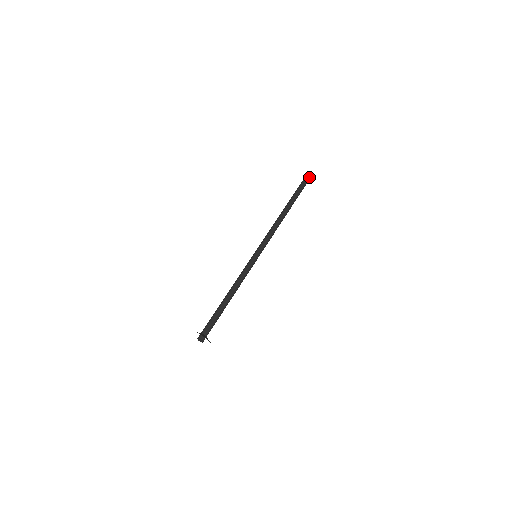
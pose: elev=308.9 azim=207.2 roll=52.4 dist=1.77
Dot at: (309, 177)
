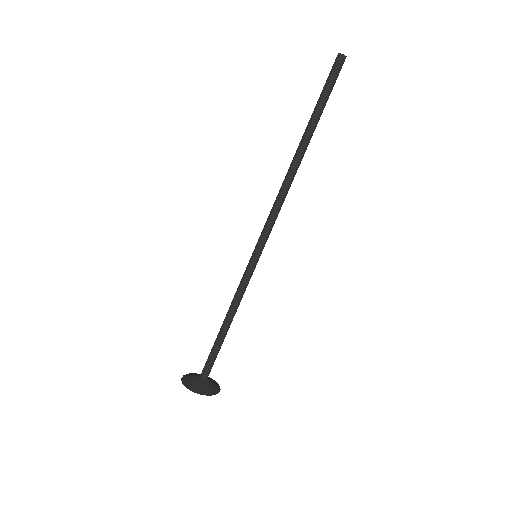
Dot at: (339, 70)
